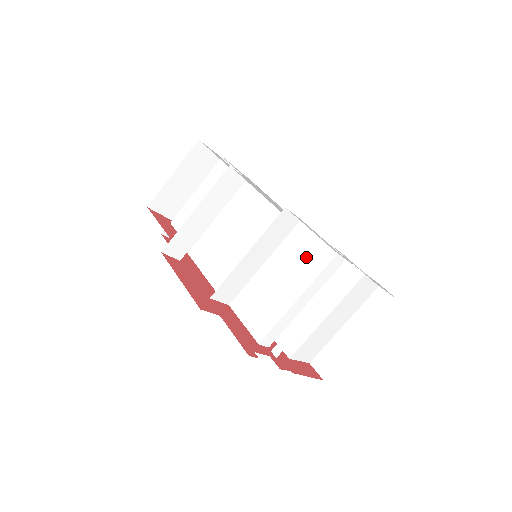
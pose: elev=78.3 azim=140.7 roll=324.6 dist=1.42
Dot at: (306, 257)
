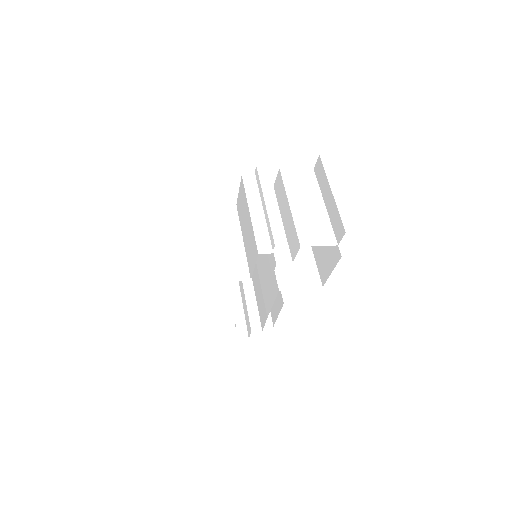
Dot at: (242, 202)
